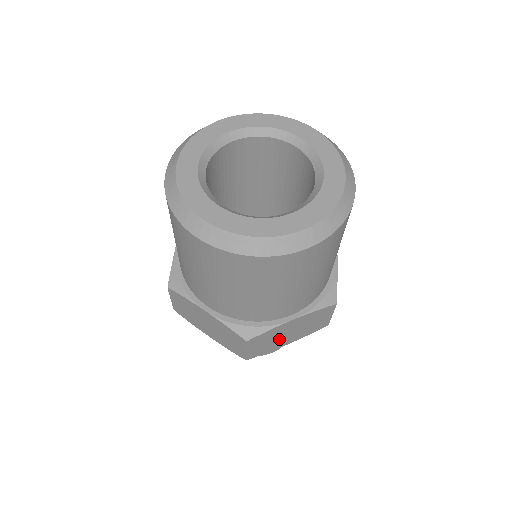
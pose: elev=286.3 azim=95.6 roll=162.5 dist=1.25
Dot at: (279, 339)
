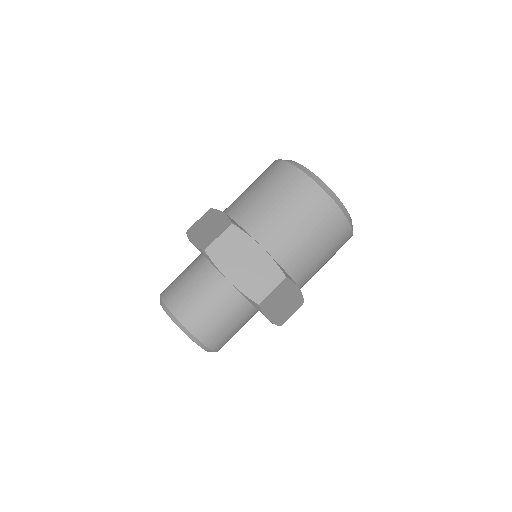
Dot at: (235, 260)
